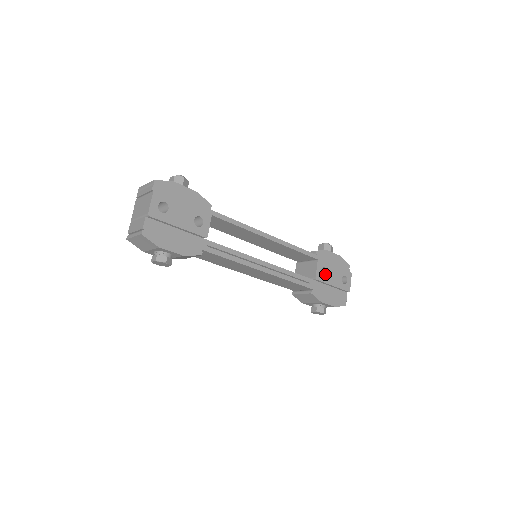
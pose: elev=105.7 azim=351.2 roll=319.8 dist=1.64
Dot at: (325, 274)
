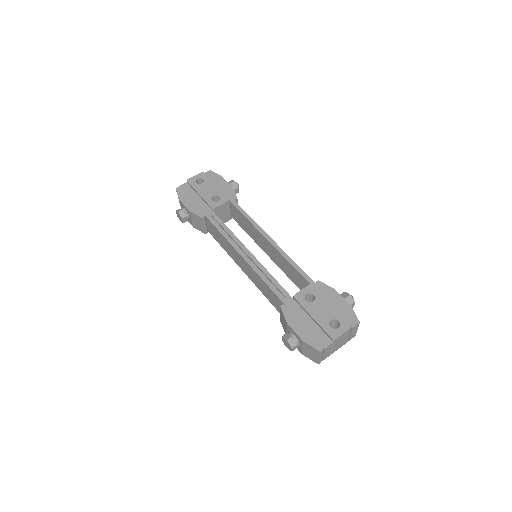
Dot at: (311, 302)
